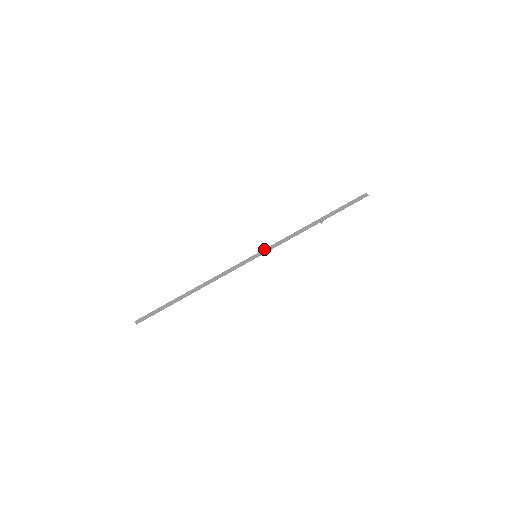
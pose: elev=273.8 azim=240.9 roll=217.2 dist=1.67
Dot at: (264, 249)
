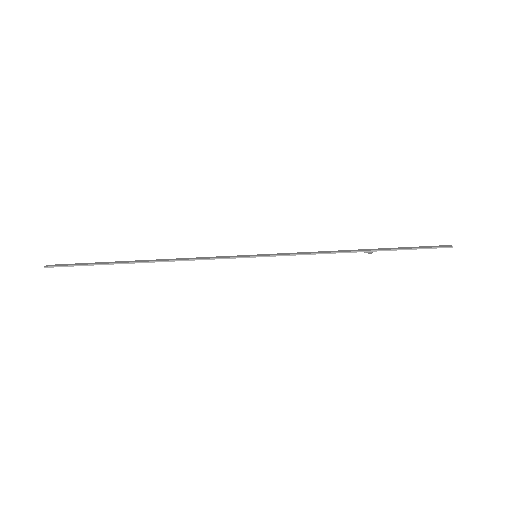
Dot at: occluded
